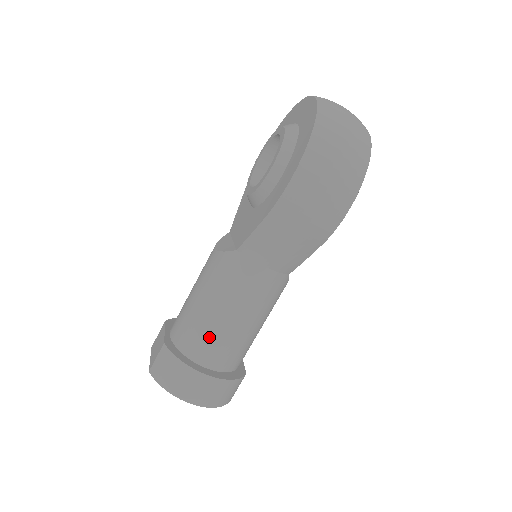
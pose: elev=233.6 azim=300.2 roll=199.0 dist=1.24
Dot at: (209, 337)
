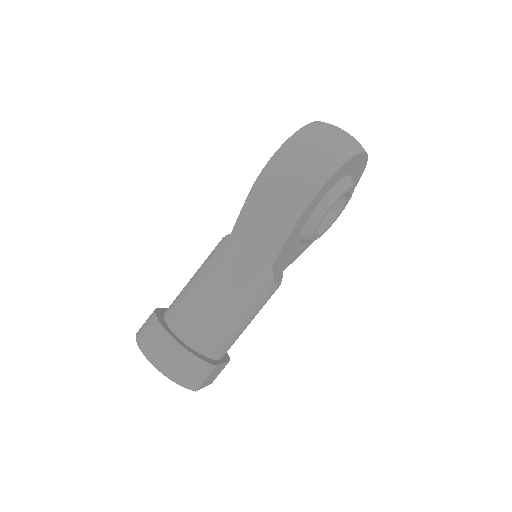
Dot at: (188, 306)
